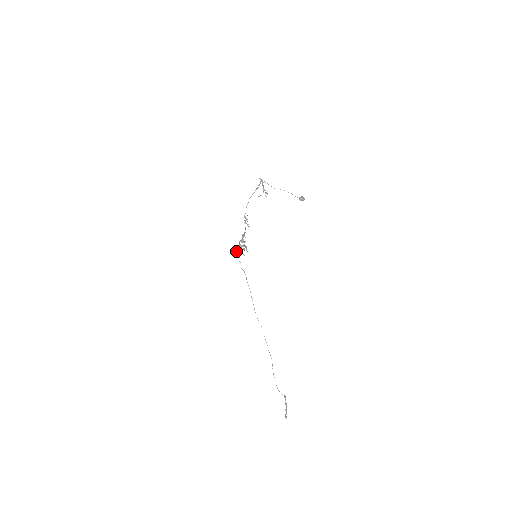
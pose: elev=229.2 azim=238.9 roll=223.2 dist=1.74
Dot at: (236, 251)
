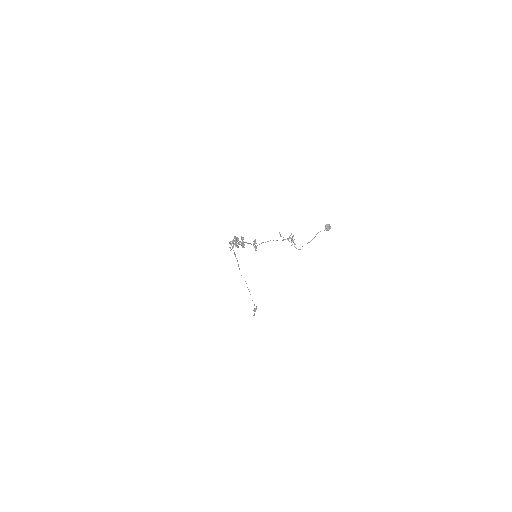
Dot at: (229, 243)
